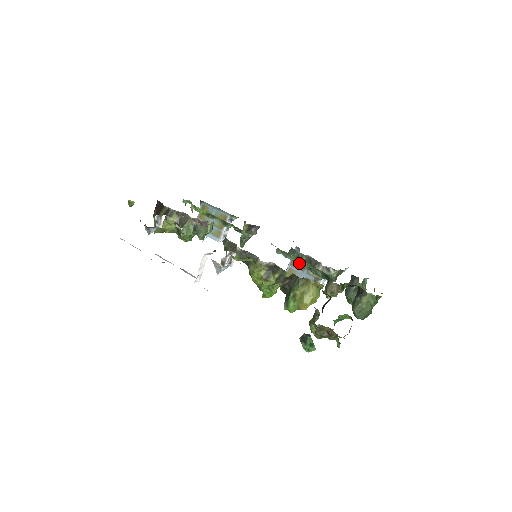
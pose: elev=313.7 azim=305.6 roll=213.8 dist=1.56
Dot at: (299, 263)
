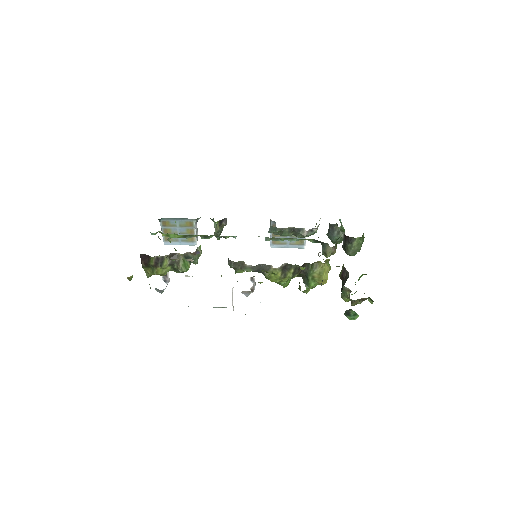
Dot at: (290, 241)
